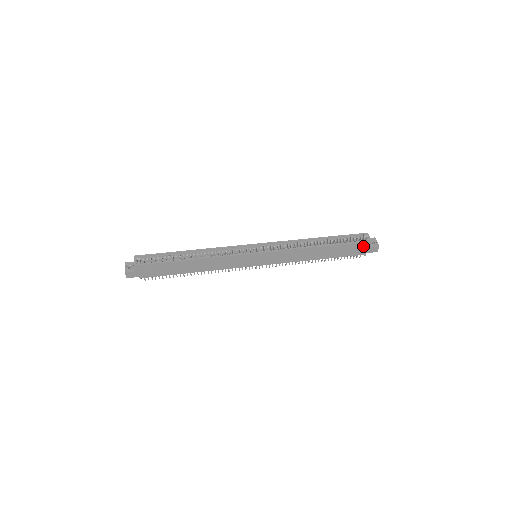
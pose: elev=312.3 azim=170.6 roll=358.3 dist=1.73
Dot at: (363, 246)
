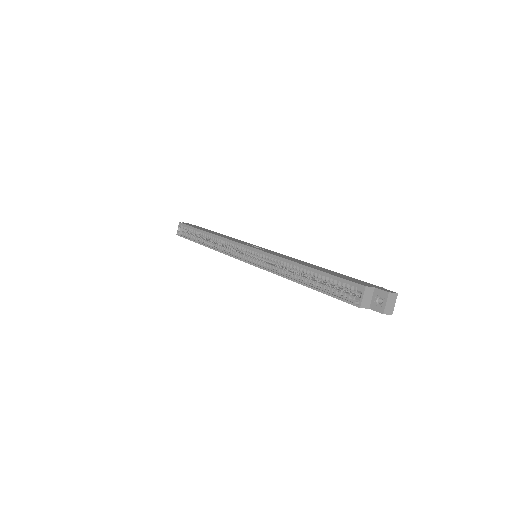
Dot at: occluded
